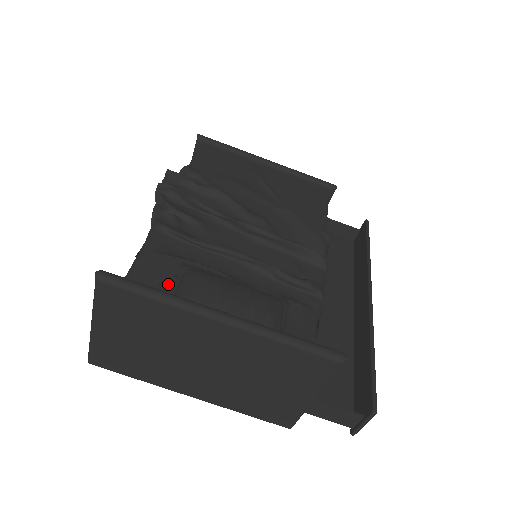
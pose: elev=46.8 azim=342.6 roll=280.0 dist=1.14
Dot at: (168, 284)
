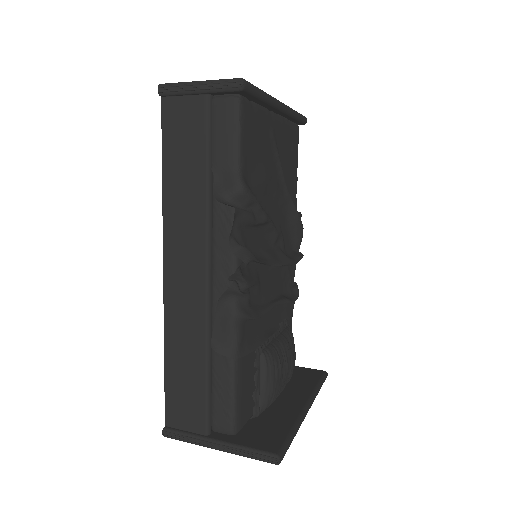
Dot at: (252, 377)
